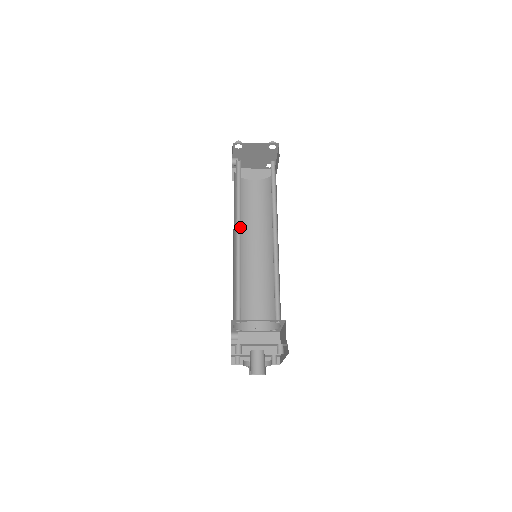
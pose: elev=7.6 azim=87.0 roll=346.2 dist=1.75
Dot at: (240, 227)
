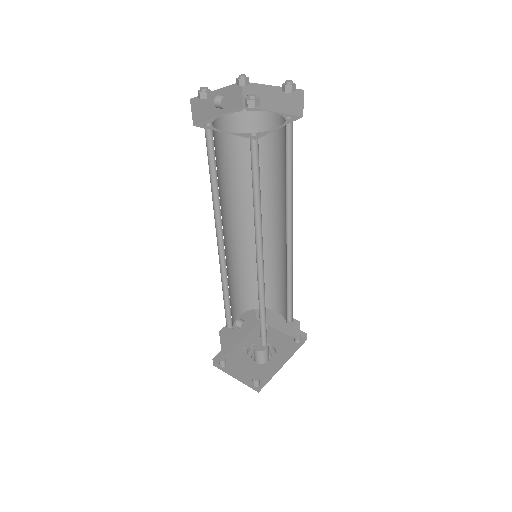
Dot at: (222, 232)
